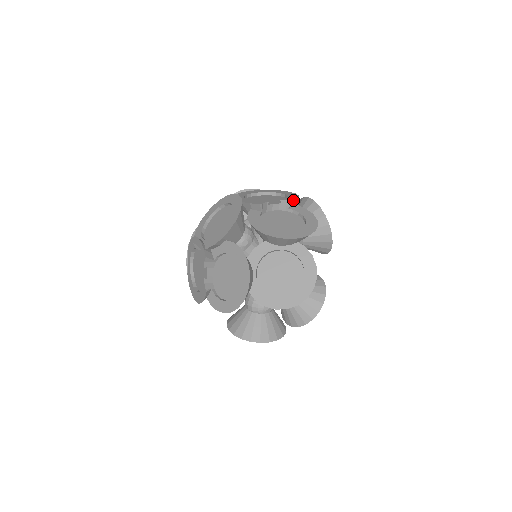
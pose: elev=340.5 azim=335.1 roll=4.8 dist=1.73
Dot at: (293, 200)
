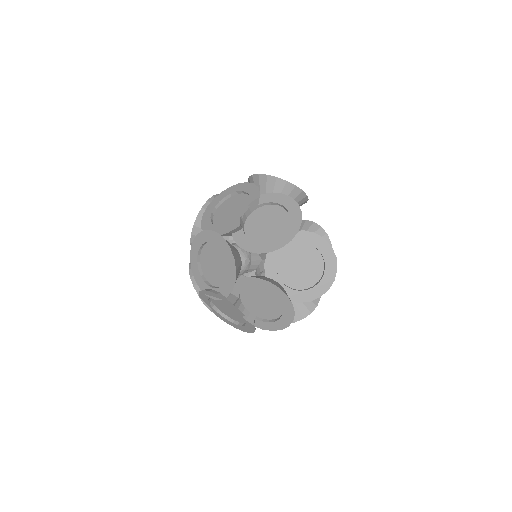
Dot at: (258, 197)
